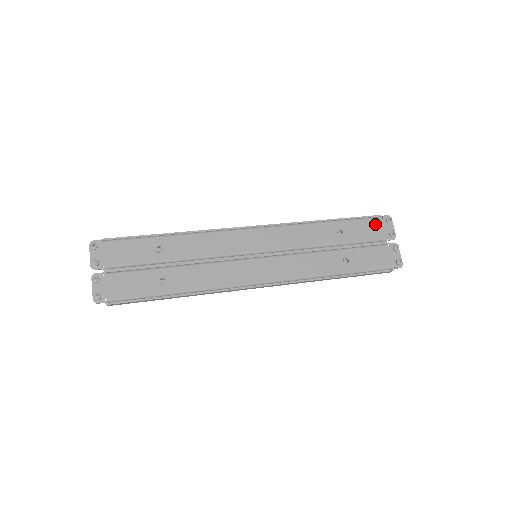
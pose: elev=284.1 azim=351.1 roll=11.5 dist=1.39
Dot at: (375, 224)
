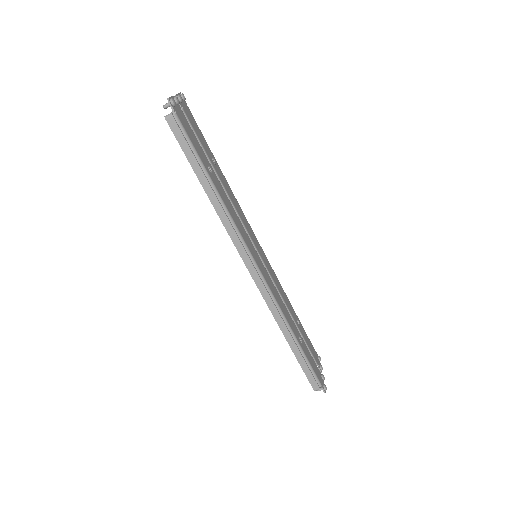
Dot at: (313, 349)
